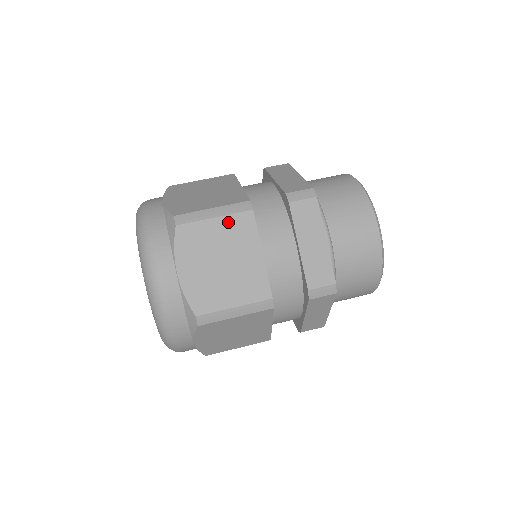
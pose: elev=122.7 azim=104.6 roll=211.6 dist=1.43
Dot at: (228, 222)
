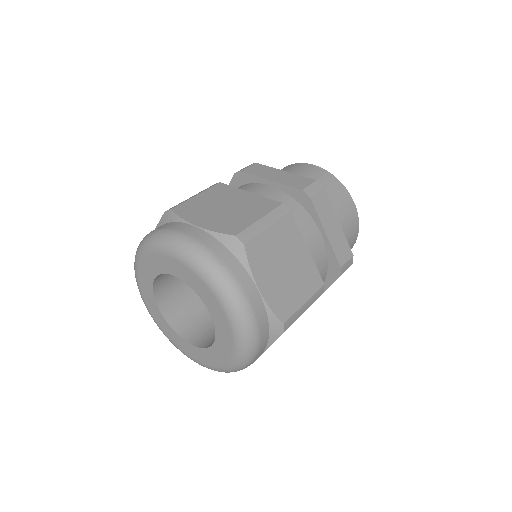
Dot at: (208, 193)
